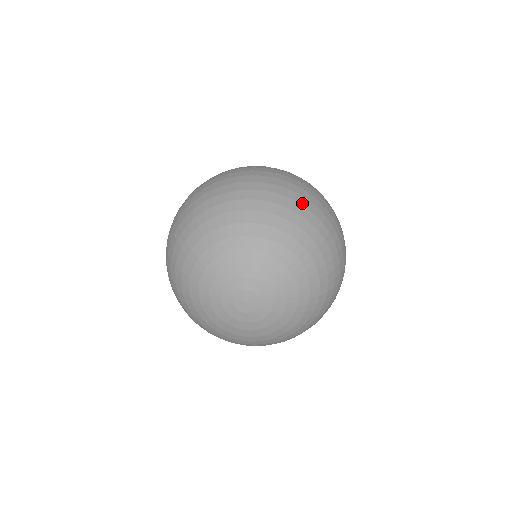
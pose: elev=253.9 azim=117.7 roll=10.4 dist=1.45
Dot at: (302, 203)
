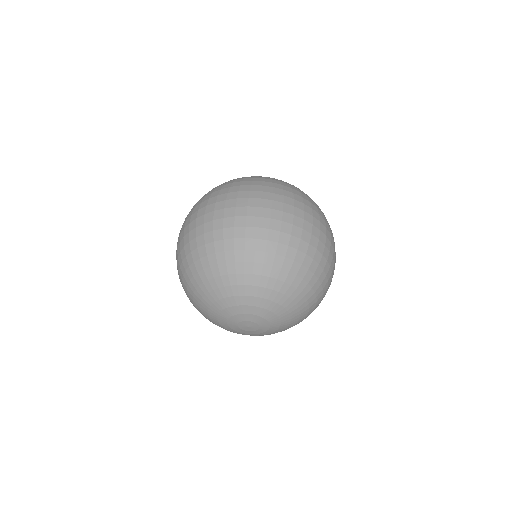
Dot at: (263, 237)
